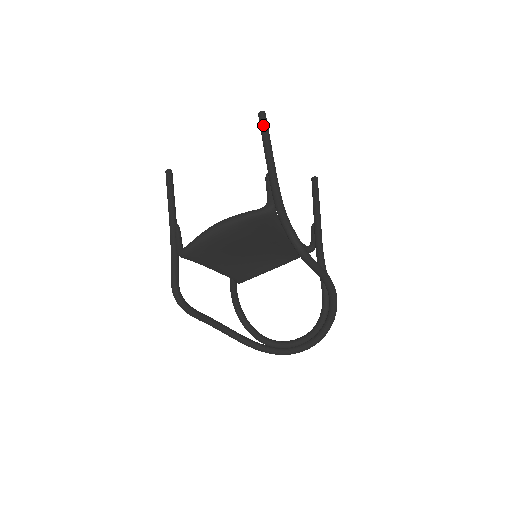
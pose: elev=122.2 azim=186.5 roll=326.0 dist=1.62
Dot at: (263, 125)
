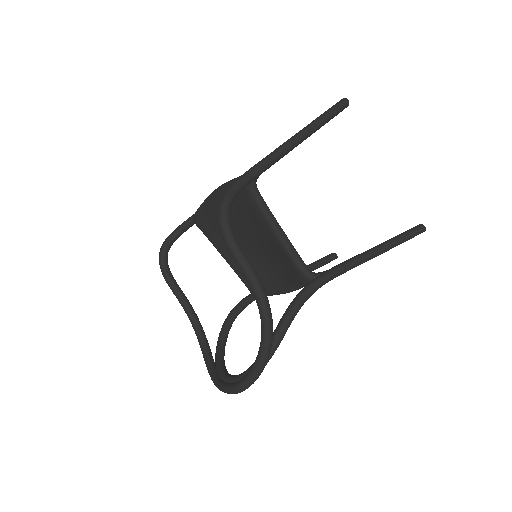
Dot at: (329, 108)
